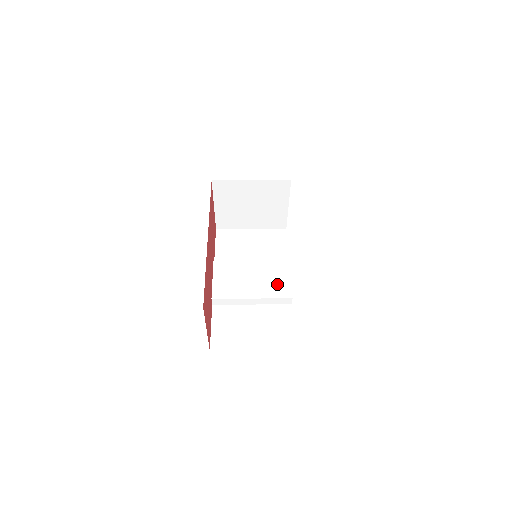
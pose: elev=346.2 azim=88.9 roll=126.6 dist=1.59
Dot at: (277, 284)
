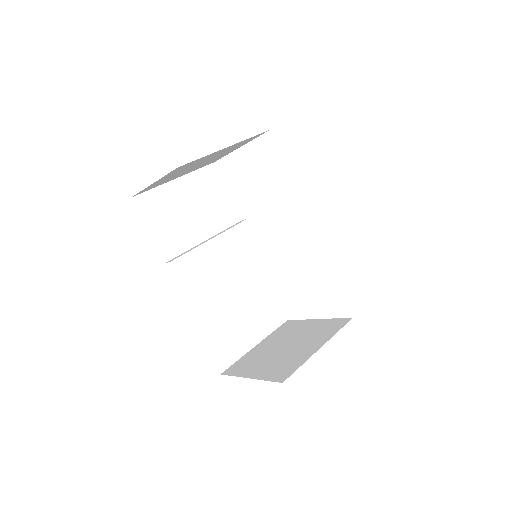
Dot at: (251, 258)
